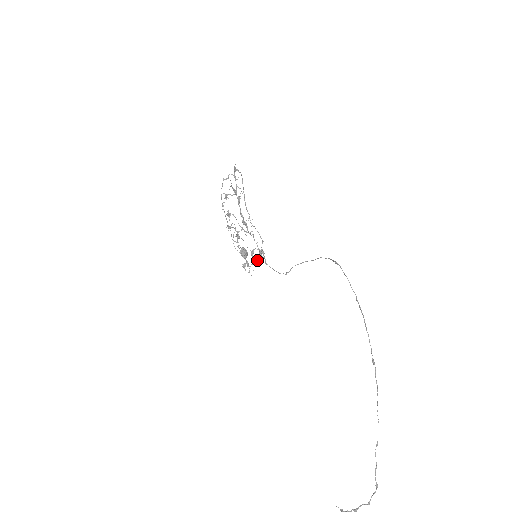
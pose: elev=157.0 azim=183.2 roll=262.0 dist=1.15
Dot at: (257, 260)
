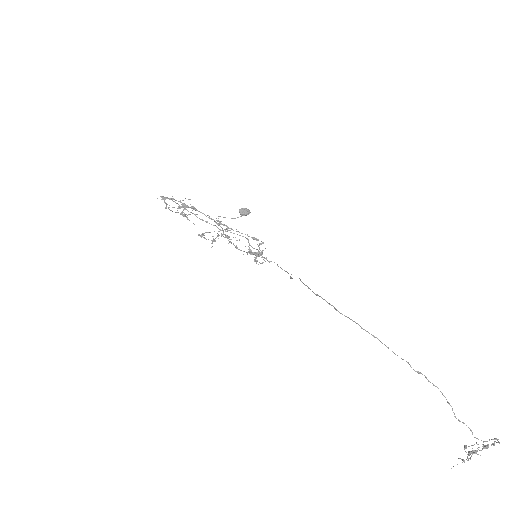
Dot at: occluded
